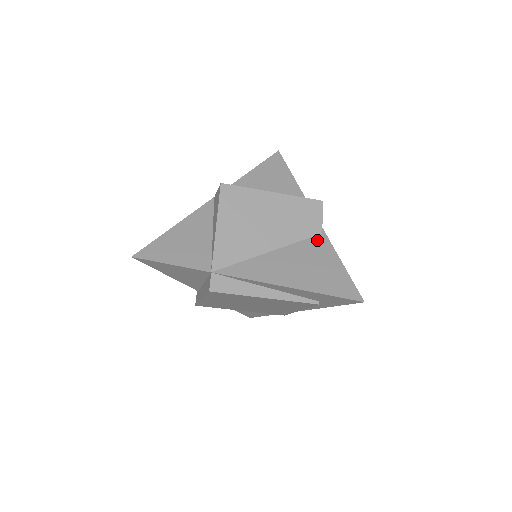
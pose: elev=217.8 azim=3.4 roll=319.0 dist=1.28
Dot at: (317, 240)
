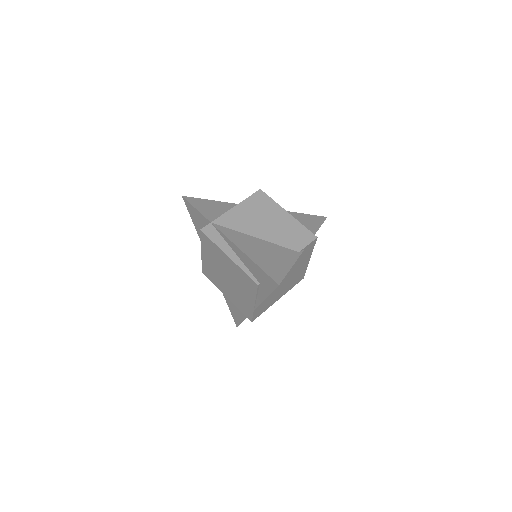
Dot at: (291, 252)
